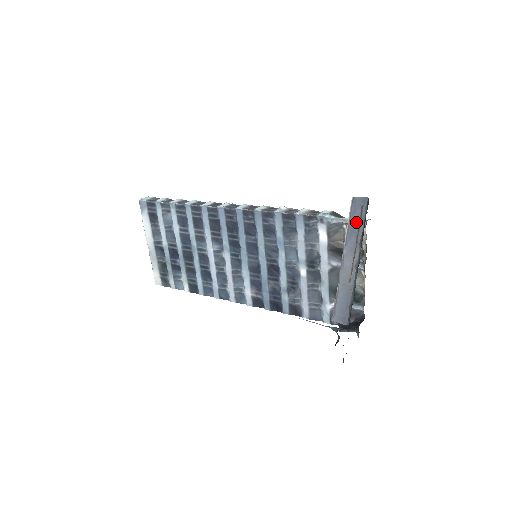
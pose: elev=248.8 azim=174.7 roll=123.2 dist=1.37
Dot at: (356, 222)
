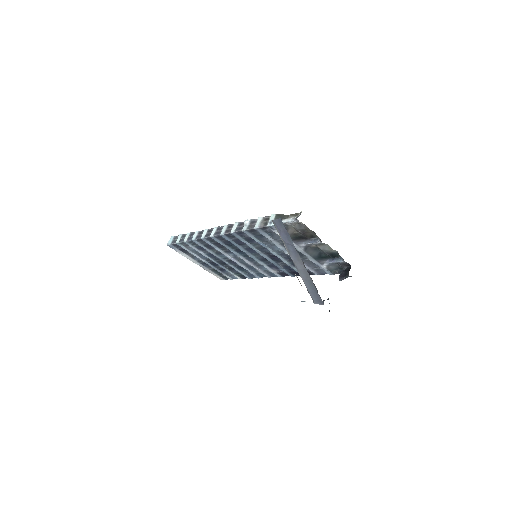
Dot at: (285, 237)
